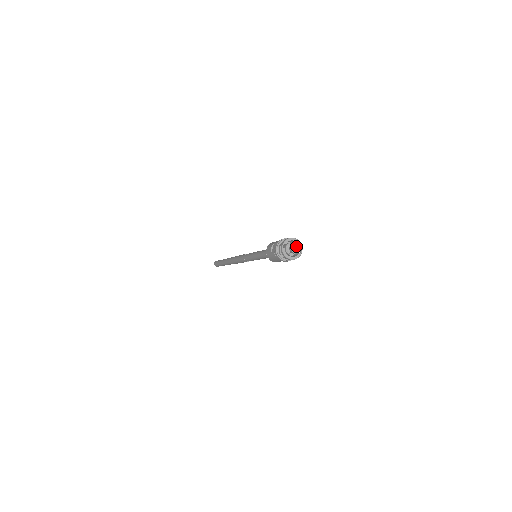
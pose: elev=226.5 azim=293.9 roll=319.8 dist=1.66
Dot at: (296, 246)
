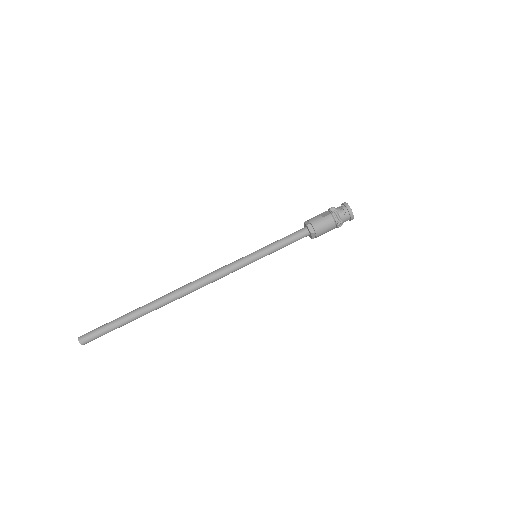
Dot at: occluded
